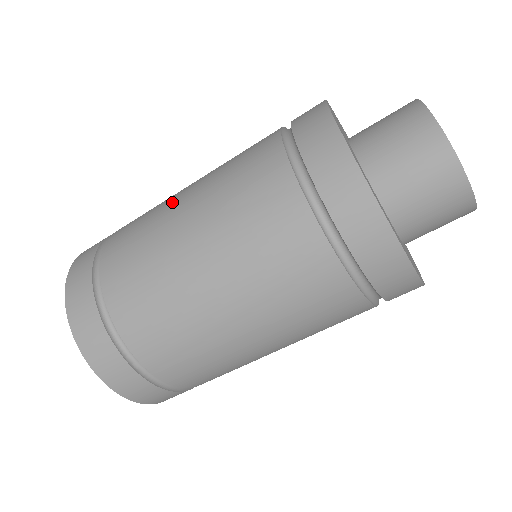
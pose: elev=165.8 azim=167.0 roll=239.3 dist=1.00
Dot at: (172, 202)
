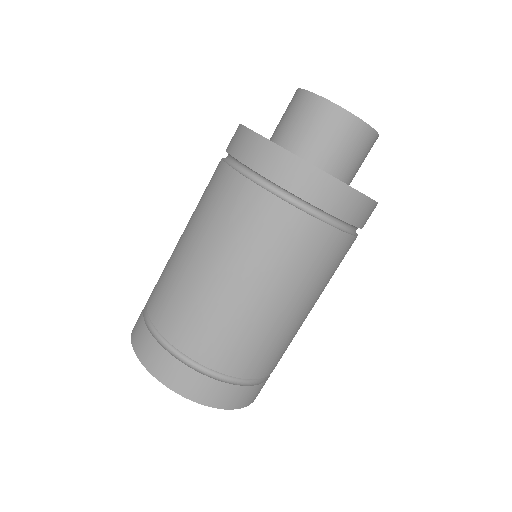
Dot at: (221, 292)
